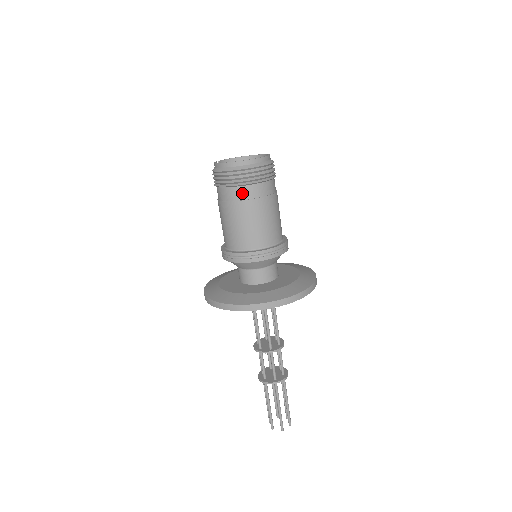
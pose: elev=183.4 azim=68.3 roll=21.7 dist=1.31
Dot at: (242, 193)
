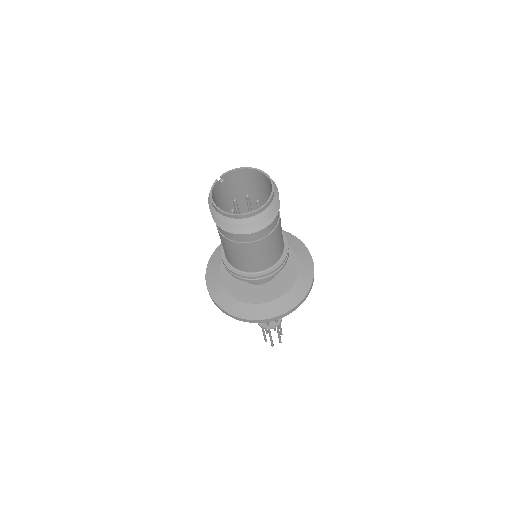
Dot at: (232, 236)
